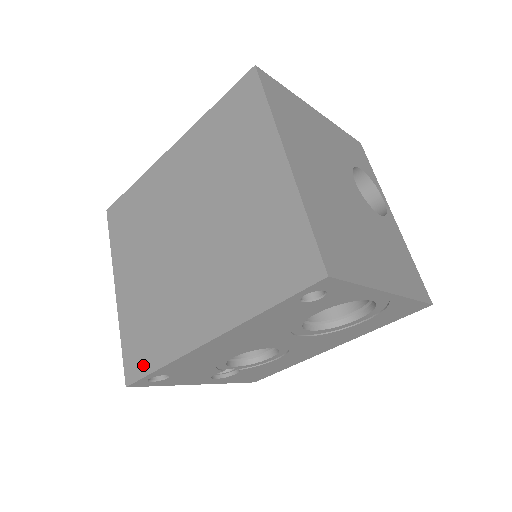
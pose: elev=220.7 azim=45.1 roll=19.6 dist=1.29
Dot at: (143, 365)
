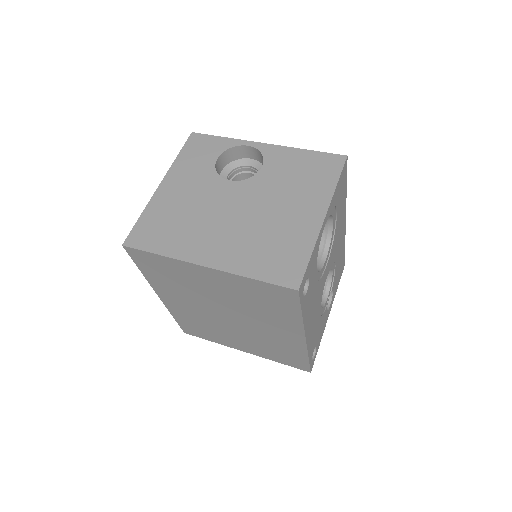
Dot at: (302, 363)
